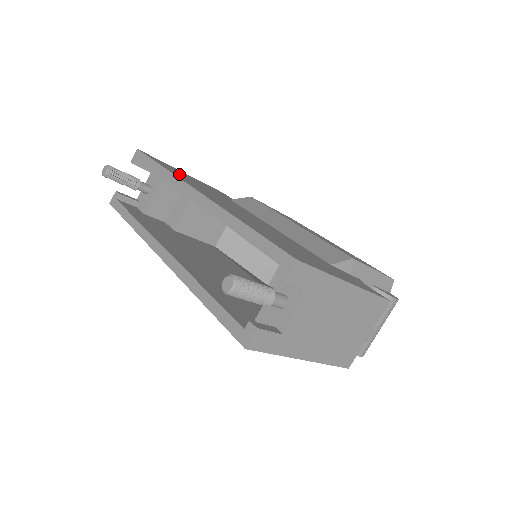
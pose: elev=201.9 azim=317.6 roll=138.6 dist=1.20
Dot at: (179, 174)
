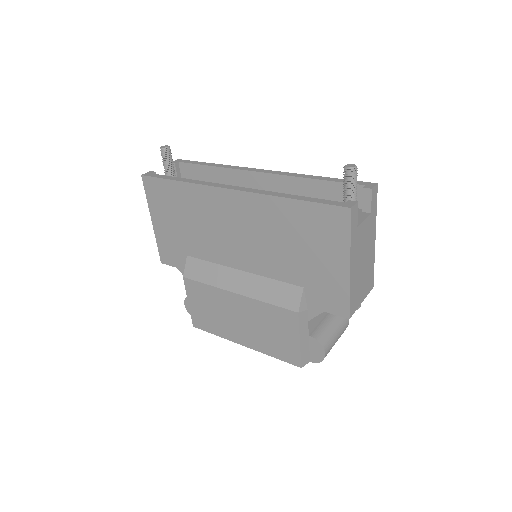
Dot at: occluded
